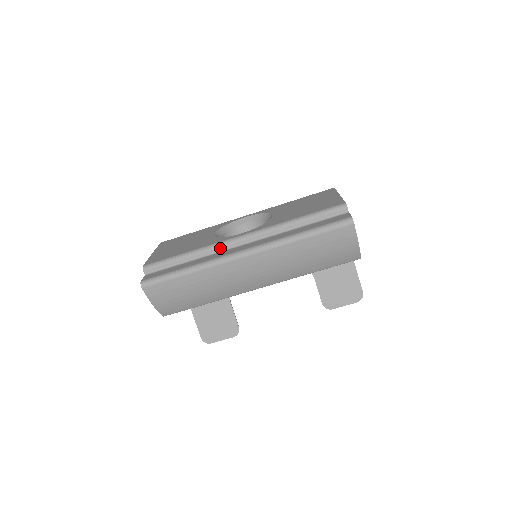
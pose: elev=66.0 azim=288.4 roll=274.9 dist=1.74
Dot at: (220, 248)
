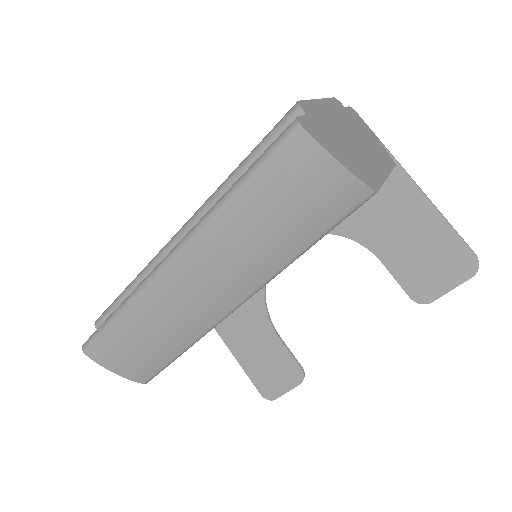
Dot at: (157, 263)
